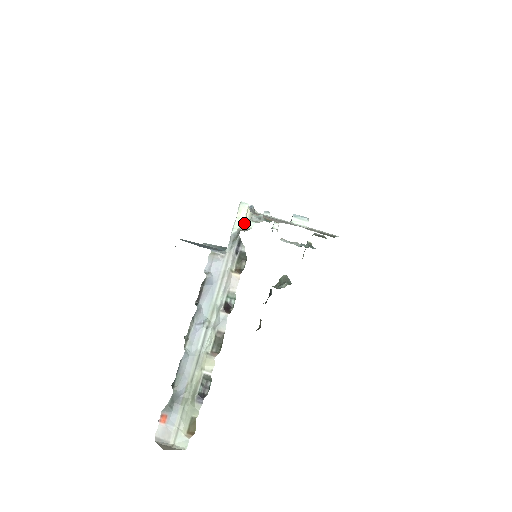
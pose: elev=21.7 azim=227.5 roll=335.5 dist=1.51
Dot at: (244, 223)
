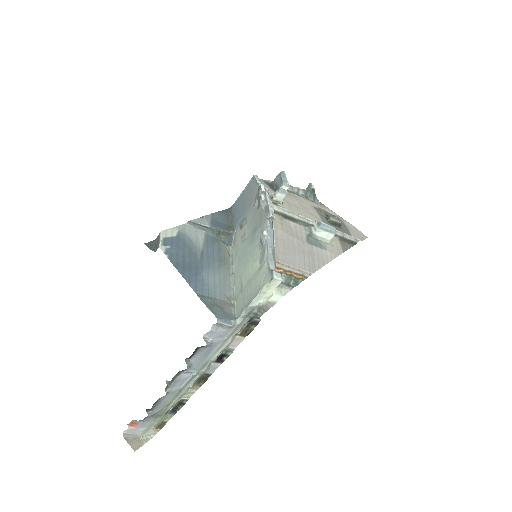
Dot at: (269, 297)
